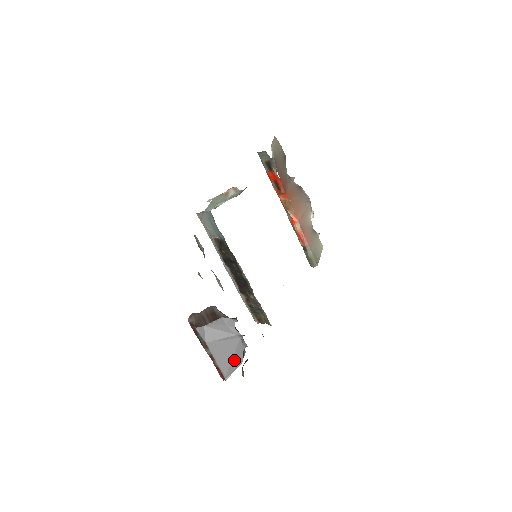
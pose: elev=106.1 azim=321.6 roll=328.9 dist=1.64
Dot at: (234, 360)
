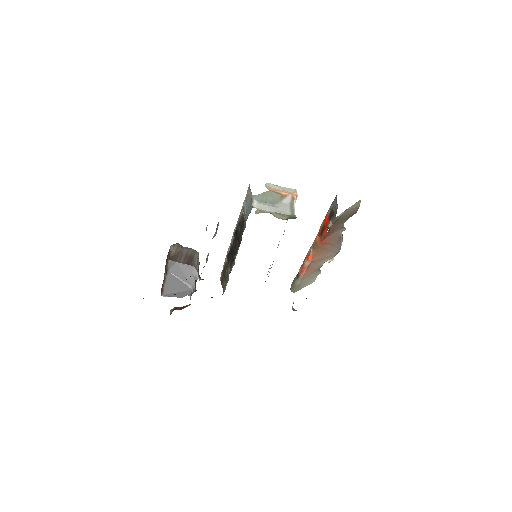
Dot at: (177, 293)
